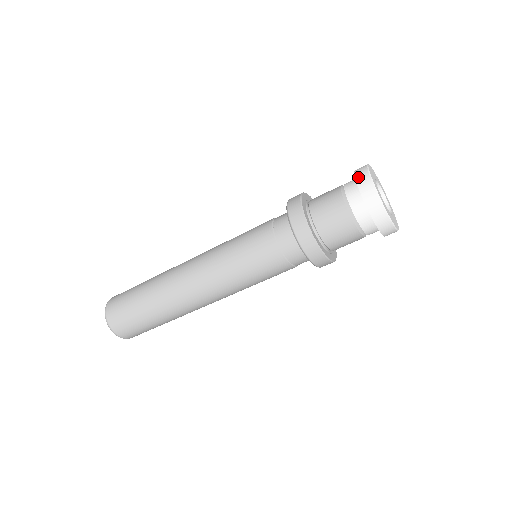
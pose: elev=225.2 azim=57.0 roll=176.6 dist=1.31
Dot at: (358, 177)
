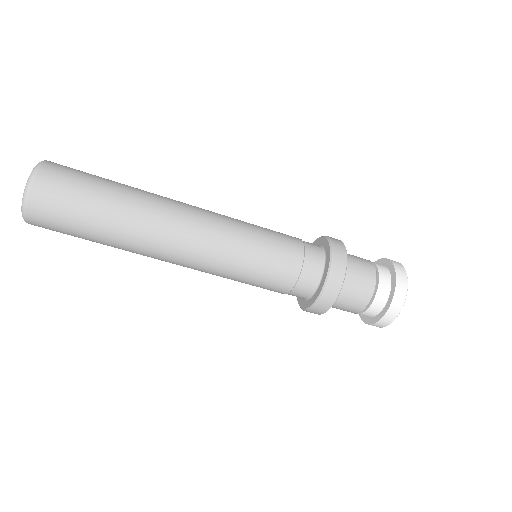
Dot at: (399, 280)
